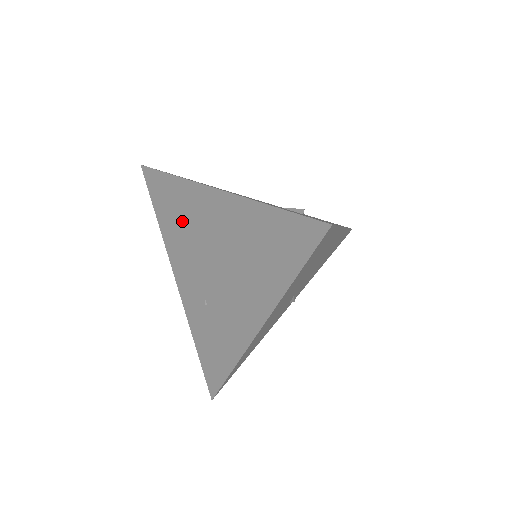
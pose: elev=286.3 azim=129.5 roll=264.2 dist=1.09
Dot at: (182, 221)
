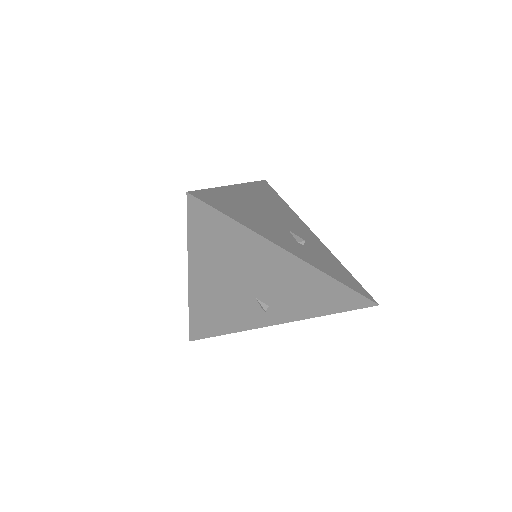
Dot at: occluded
